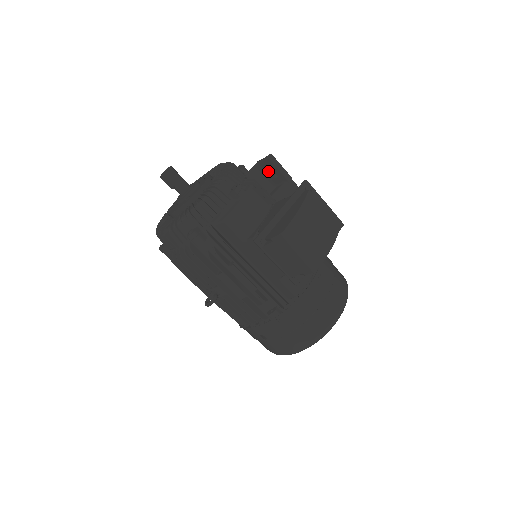
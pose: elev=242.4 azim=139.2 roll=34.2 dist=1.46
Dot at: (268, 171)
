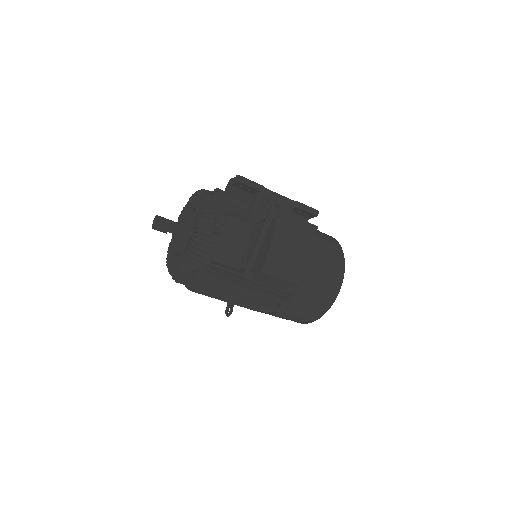
Dot at: (241, 187)
